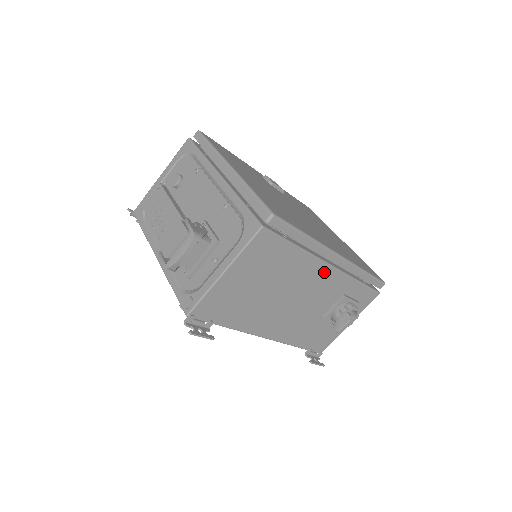
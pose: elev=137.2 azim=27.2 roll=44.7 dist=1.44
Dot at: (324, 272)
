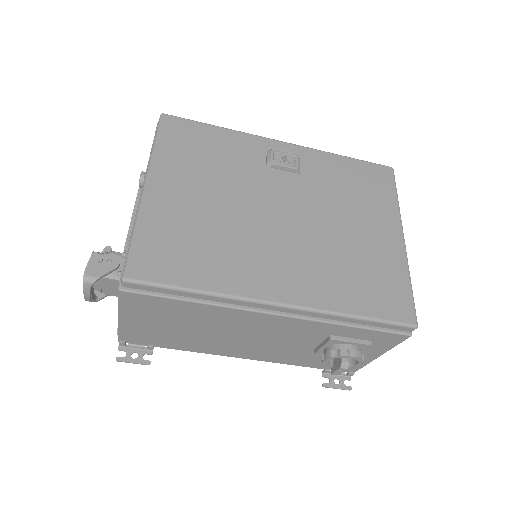
Dot at: (268, 319)
